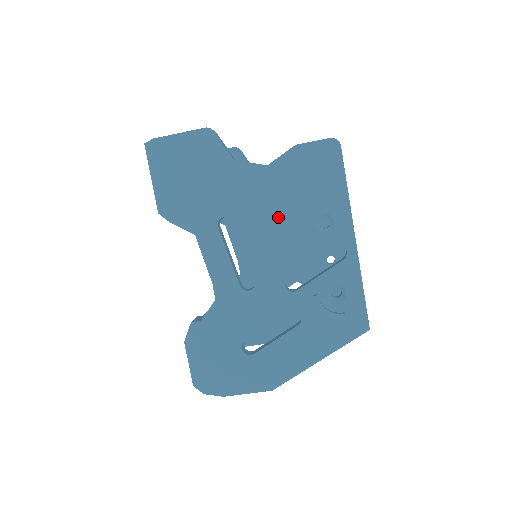
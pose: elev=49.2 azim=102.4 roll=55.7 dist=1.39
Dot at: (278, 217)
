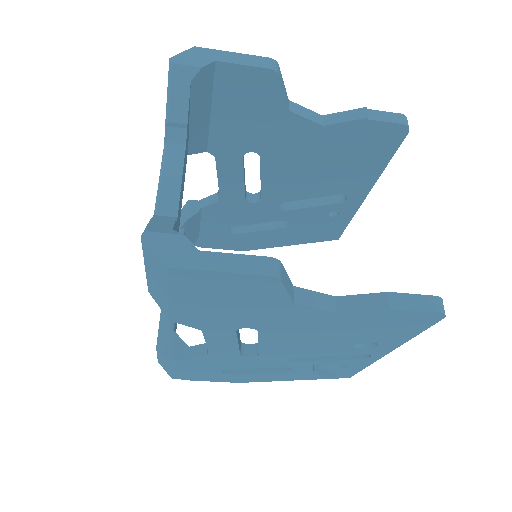
Dot at: (317, 337)
